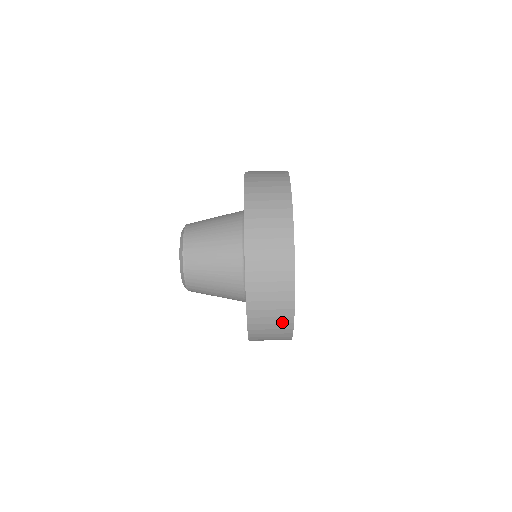
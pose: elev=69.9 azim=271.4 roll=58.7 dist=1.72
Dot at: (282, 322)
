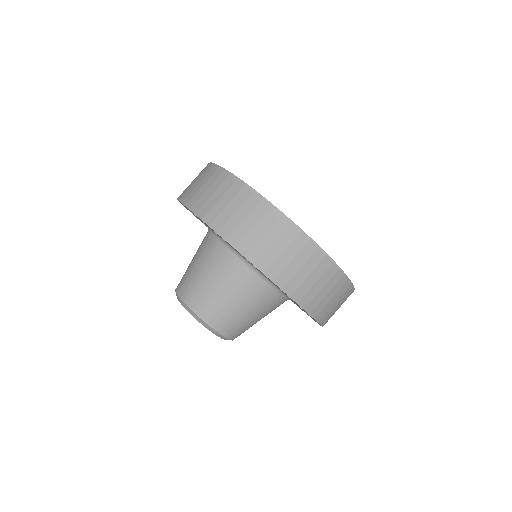
Dot at: (271, 223)
